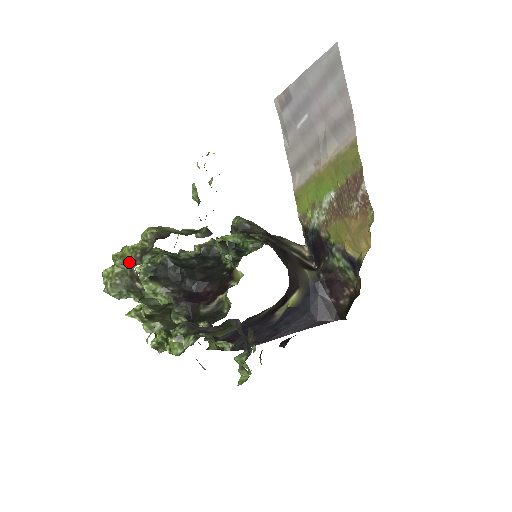
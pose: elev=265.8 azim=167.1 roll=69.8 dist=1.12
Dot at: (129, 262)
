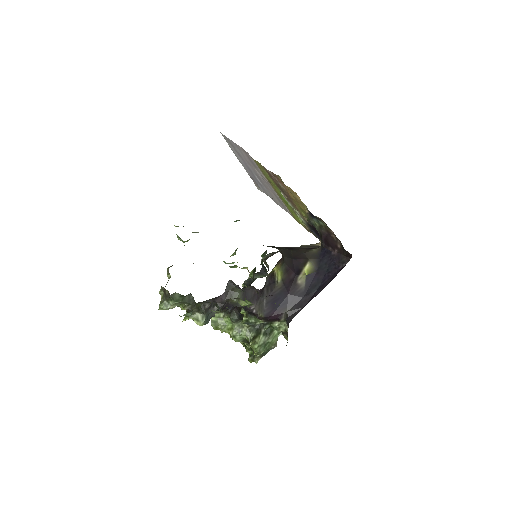
Dot at: occluded
